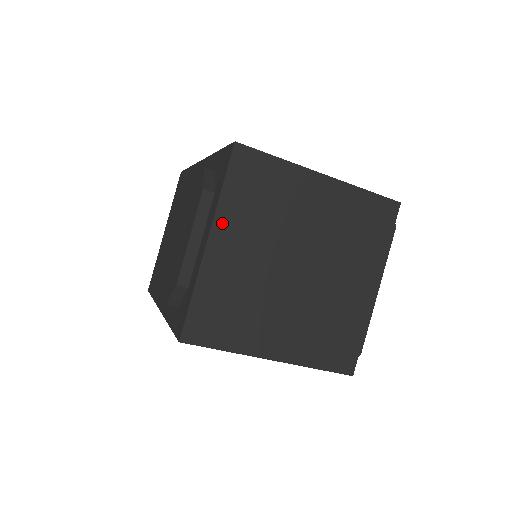
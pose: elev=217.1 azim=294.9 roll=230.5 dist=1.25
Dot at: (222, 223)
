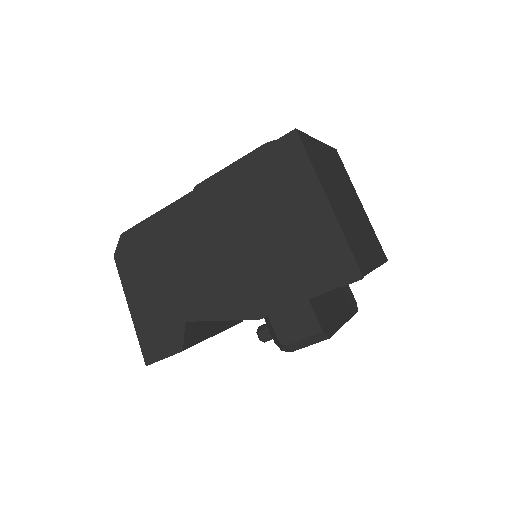
Dot at: (326, 148)
